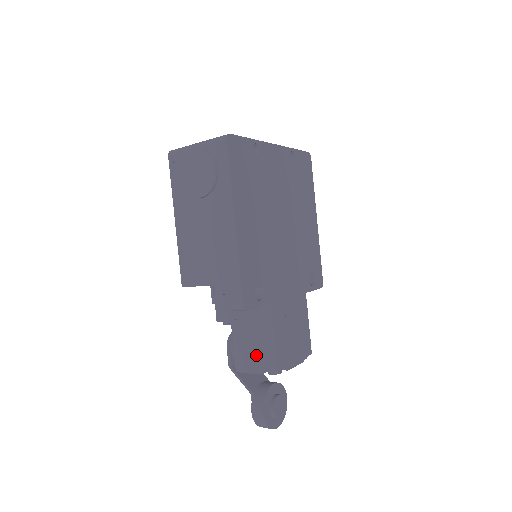
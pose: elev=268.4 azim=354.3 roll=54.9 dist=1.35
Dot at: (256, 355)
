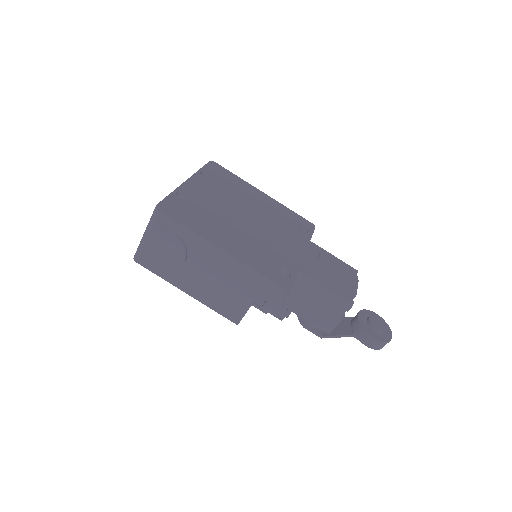
Dot at: (327, 310)
